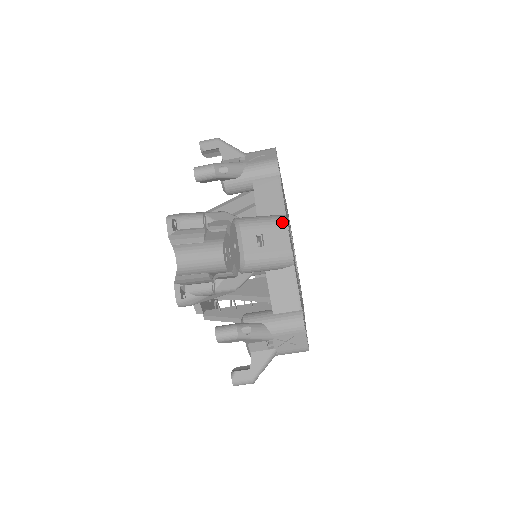
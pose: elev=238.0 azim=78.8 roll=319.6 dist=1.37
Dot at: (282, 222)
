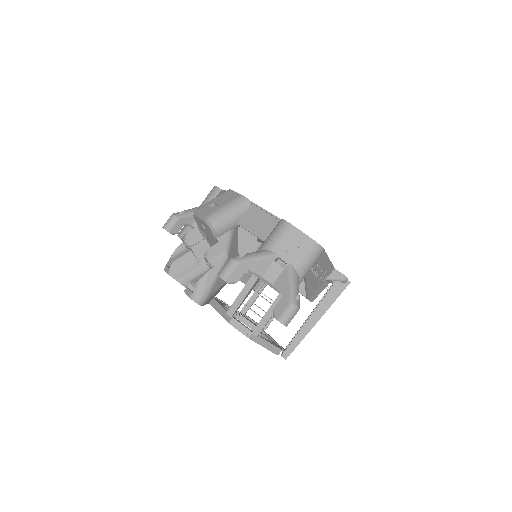
Dot at: (226, 191)
